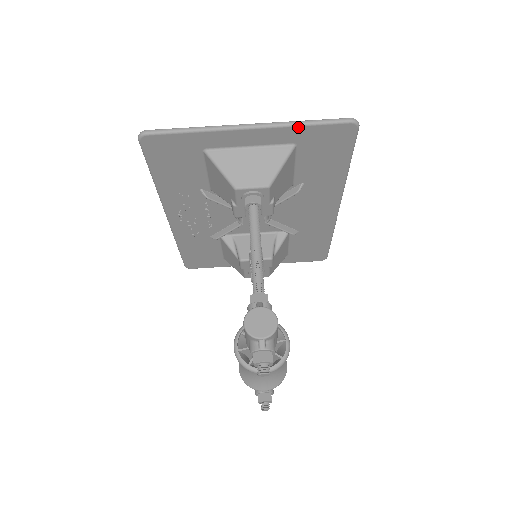
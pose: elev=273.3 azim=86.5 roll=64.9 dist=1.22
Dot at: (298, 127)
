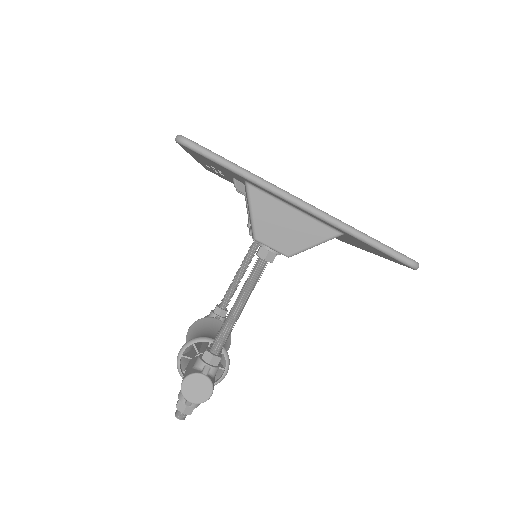
Dot at: (353, 236)
